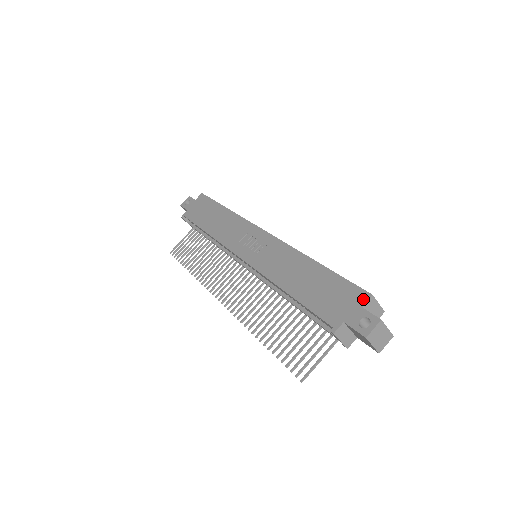
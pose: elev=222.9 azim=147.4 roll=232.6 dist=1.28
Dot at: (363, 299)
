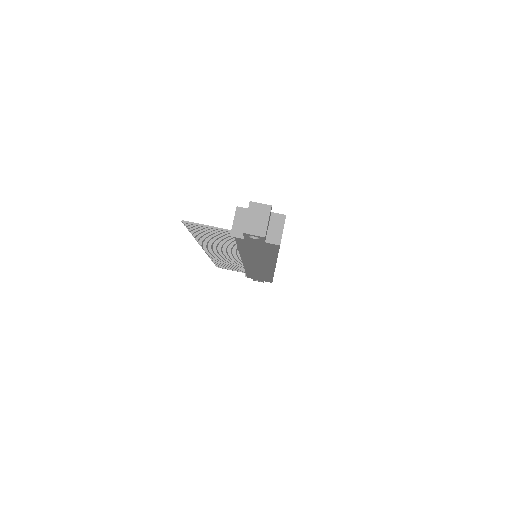
Dot at: (278, 214)
